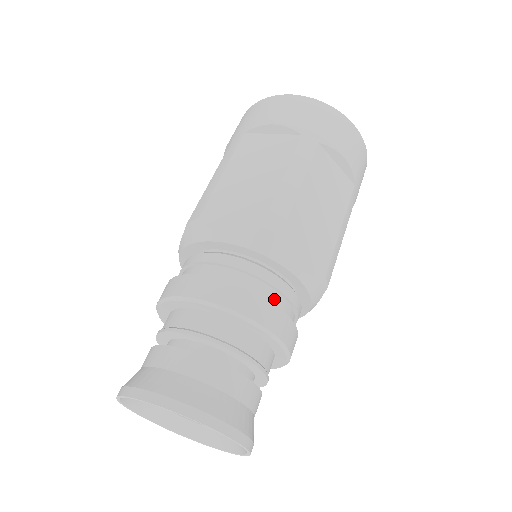
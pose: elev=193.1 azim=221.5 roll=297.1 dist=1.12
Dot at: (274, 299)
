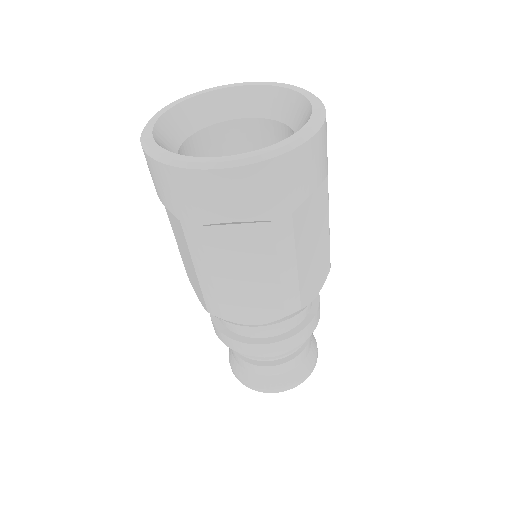
Dot at: (304, 313)
